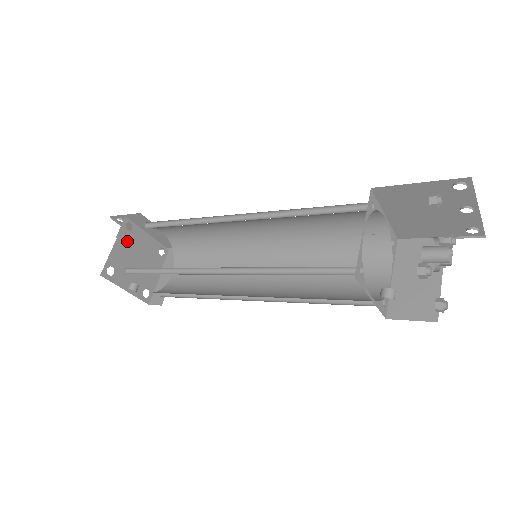
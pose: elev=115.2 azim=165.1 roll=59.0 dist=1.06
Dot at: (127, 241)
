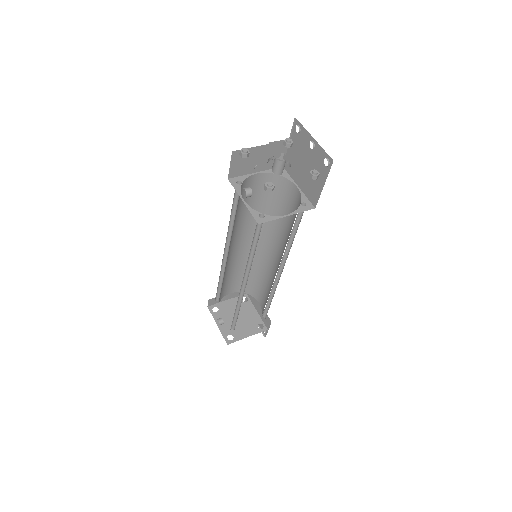
Dot at: occluded
